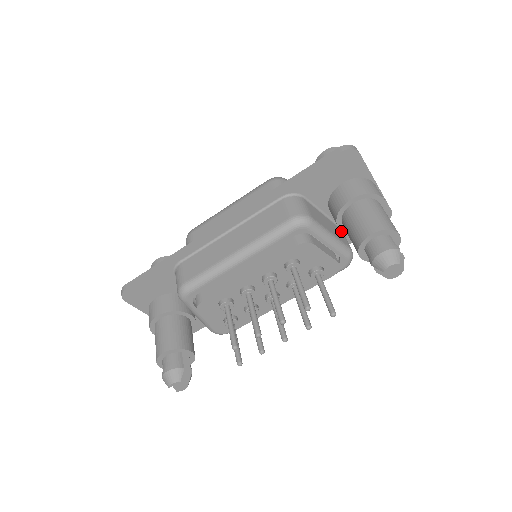
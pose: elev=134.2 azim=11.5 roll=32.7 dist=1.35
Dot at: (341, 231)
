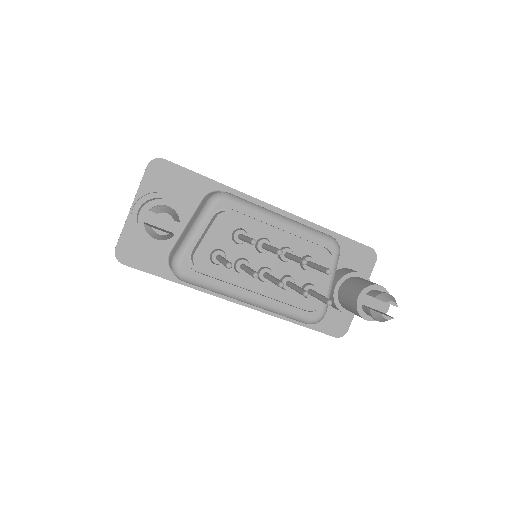
Dot at: occluded
